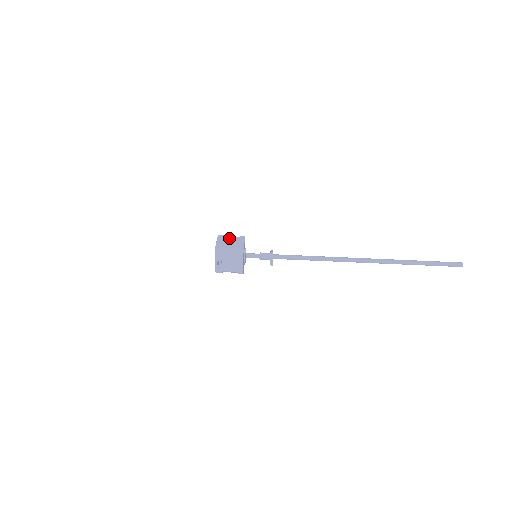
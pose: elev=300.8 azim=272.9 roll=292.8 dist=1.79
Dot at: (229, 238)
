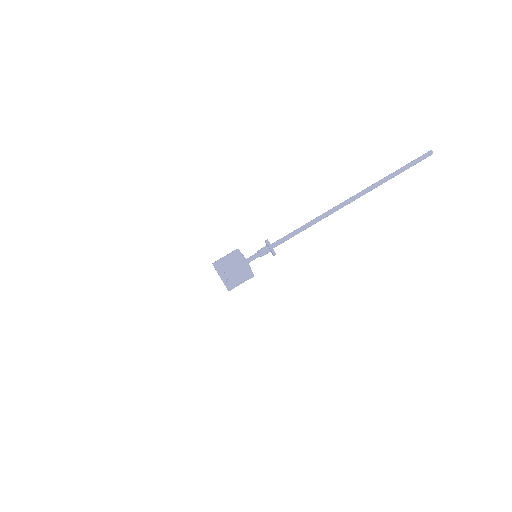
Dot at: occluded
